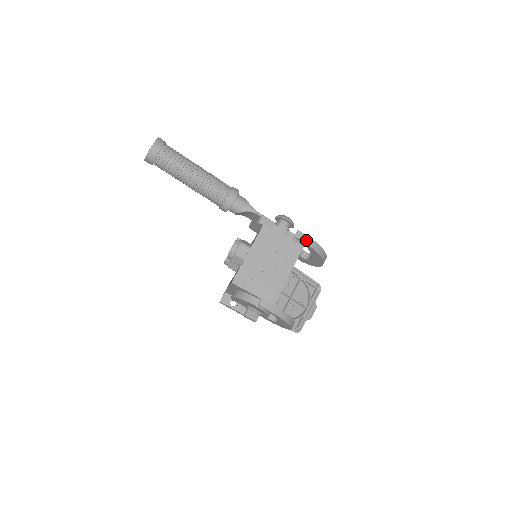
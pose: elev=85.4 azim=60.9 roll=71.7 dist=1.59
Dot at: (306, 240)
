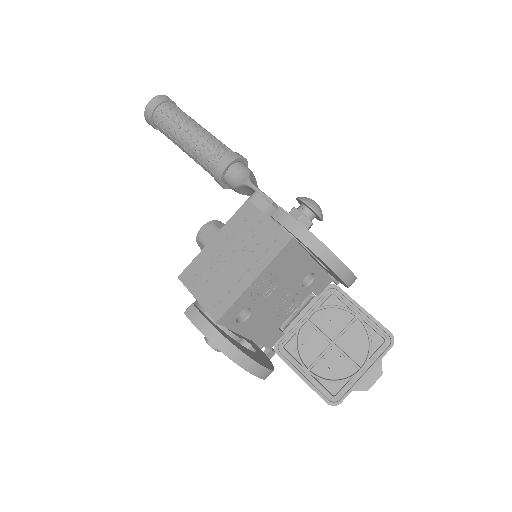
Dot at: (288, 223)
